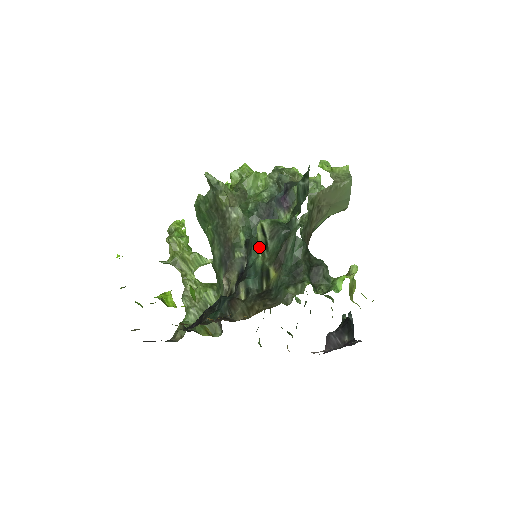
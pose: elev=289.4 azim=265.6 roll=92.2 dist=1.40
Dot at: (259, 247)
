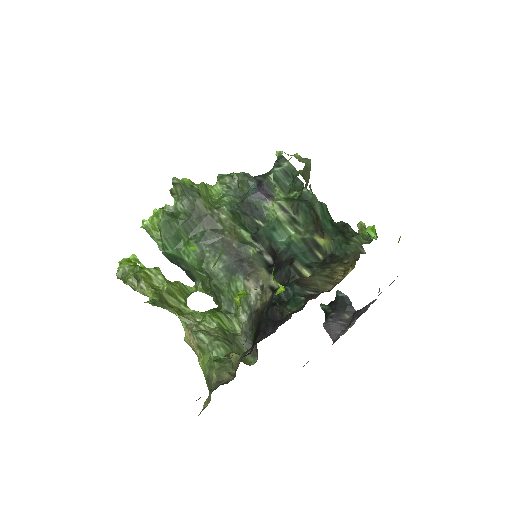
Dot at: (287, 226)
